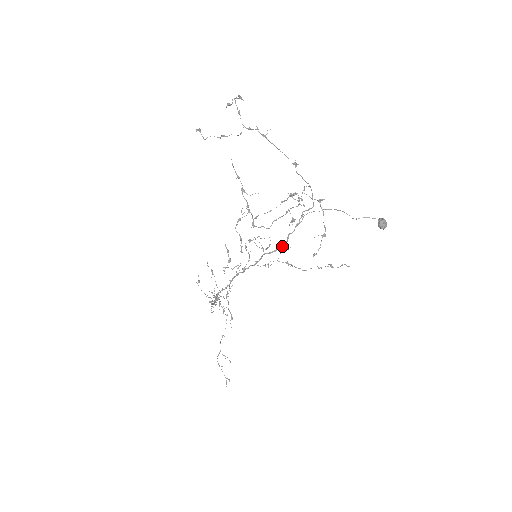
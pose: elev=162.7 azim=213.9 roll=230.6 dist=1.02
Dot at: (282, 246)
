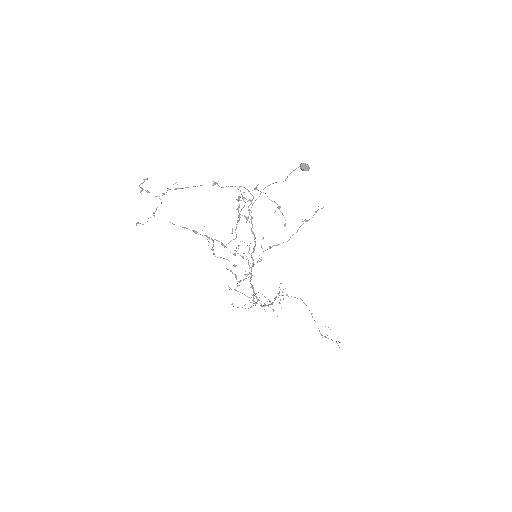
Dot at: (255, 241)
